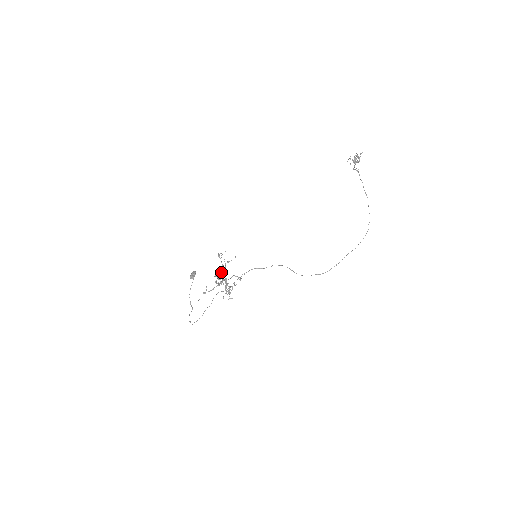
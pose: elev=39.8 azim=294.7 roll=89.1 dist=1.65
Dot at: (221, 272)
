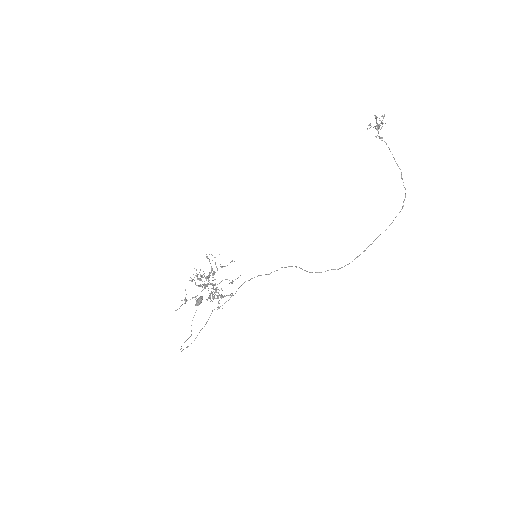
Dot at: occluded
